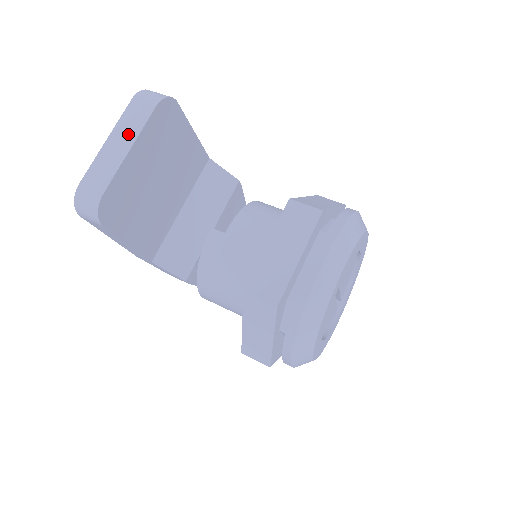
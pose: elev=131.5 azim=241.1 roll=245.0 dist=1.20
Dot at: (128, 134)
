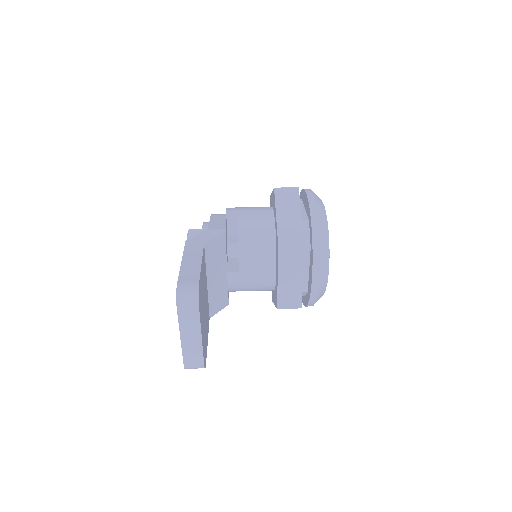
Dot at: (193, 330)
